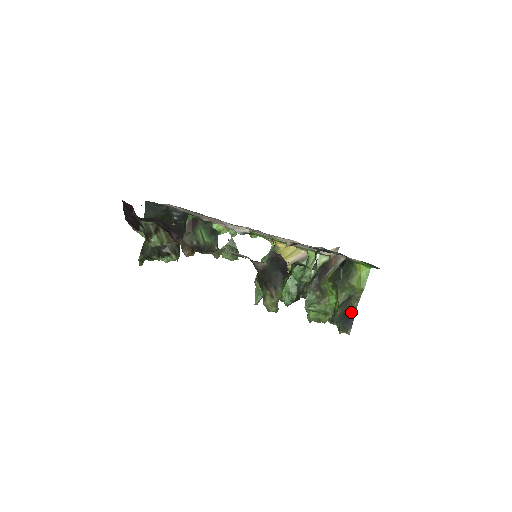
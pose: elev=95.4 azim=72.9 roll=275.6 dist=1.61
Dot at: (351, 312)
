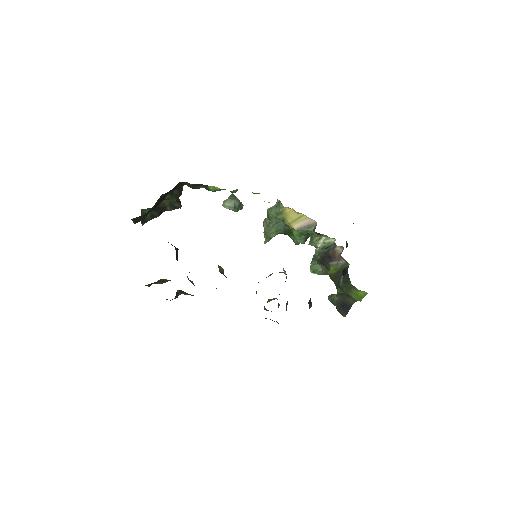
Dot at: (348, 305)
